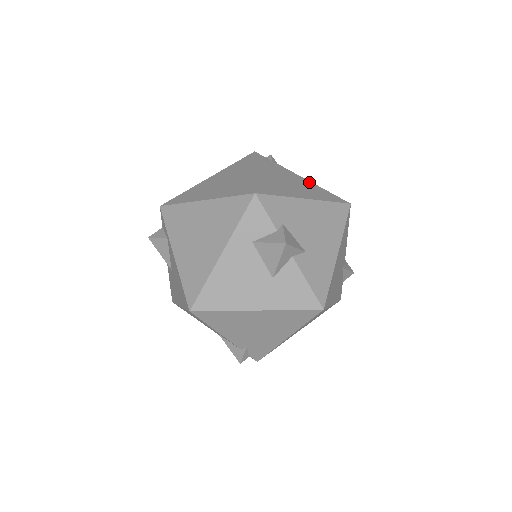
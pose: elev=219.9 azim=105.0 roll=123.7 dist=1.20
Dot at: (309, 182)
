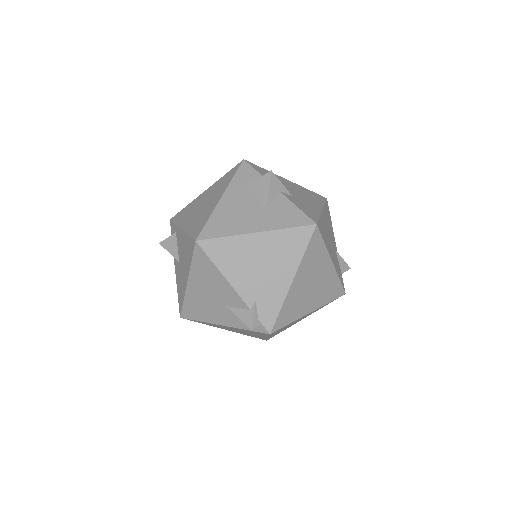
Dot at: occluded
